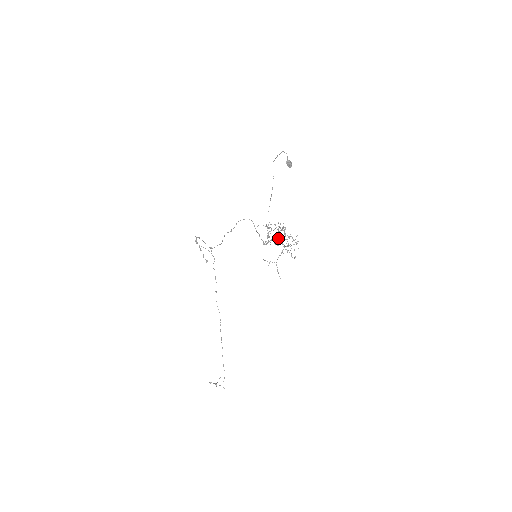
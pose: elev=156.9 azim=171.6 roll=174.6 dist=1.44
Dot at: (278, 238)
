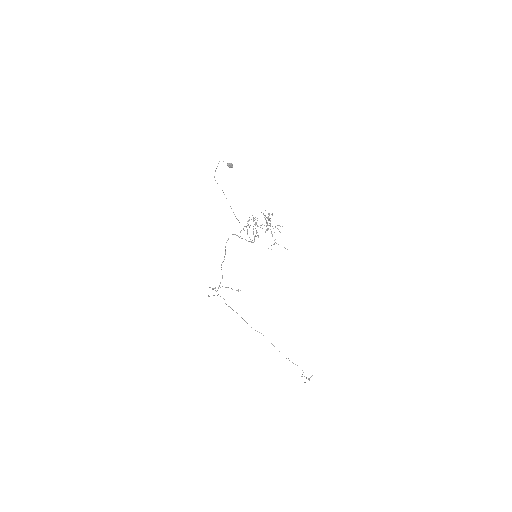
Dot at: occluded
